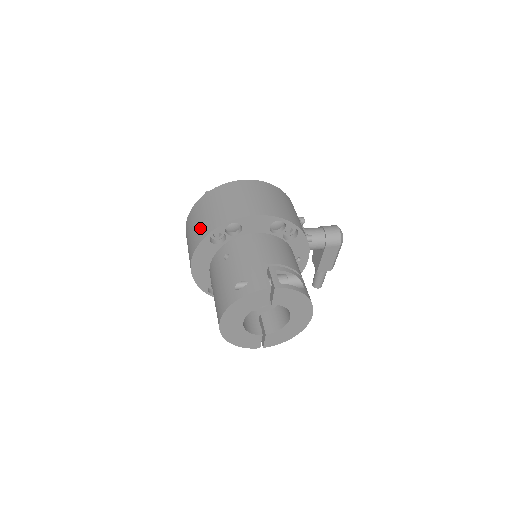
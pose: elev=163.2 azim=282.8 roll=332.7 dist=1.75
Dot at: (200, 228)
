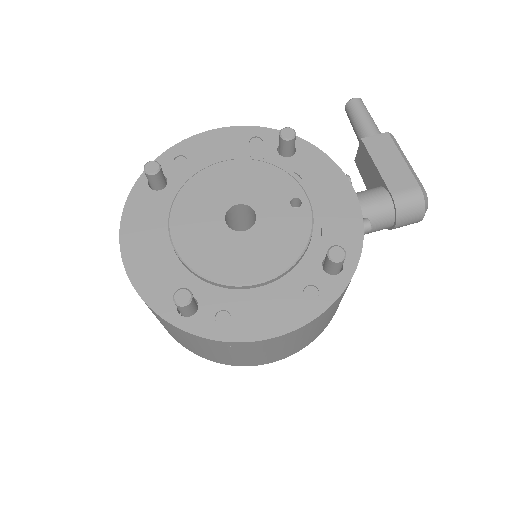
Dot at: (173, 336)
